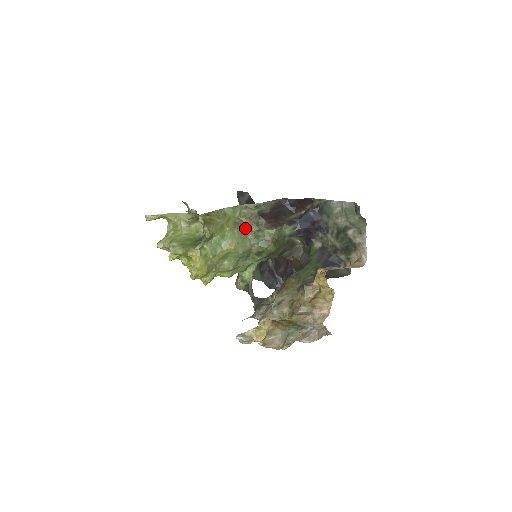
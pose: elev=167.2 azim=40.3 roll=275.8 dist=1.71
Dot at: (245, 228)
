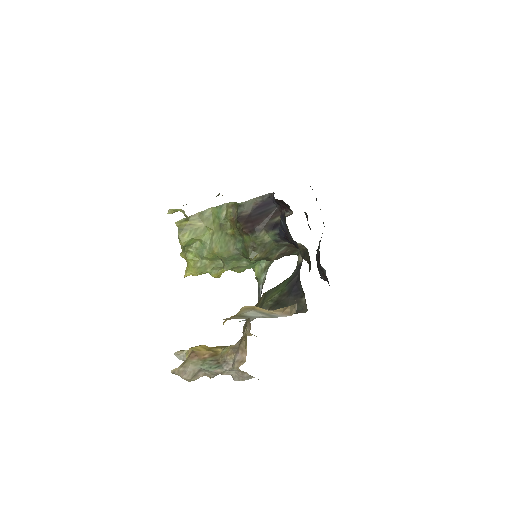
Dot at: (231, 230)
